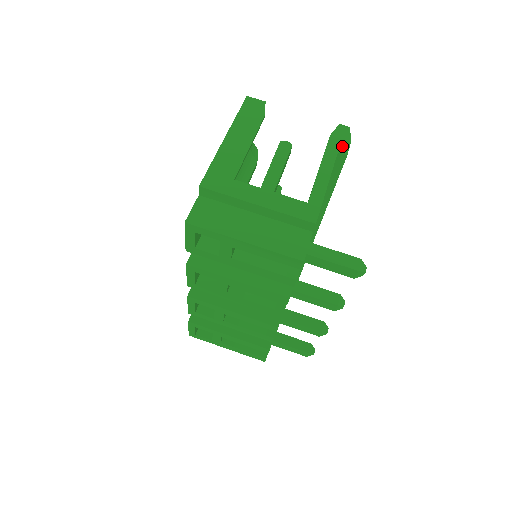
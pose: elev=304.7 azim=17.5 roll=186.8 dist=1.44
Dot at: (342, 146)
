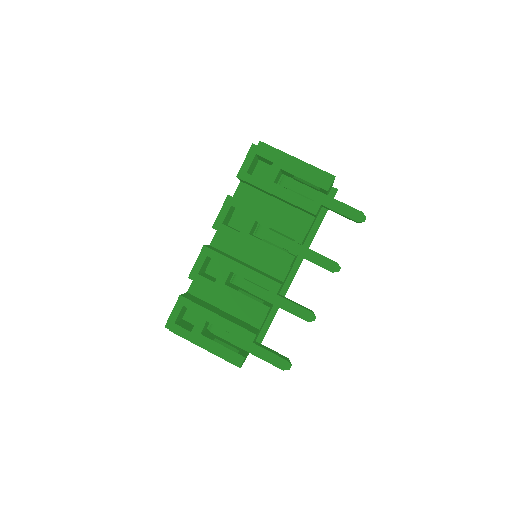
Dot at: occluded
